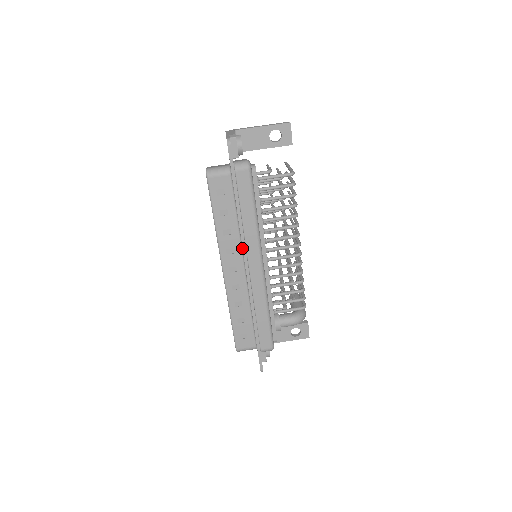
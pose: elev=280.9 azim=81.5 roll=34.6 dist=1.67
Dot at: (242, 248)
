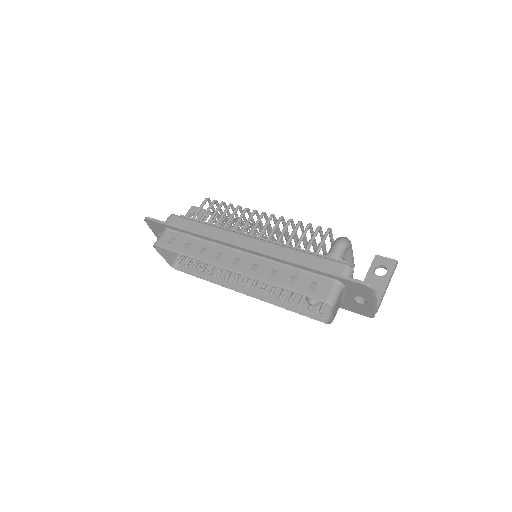
Dot at: (223, 245)
